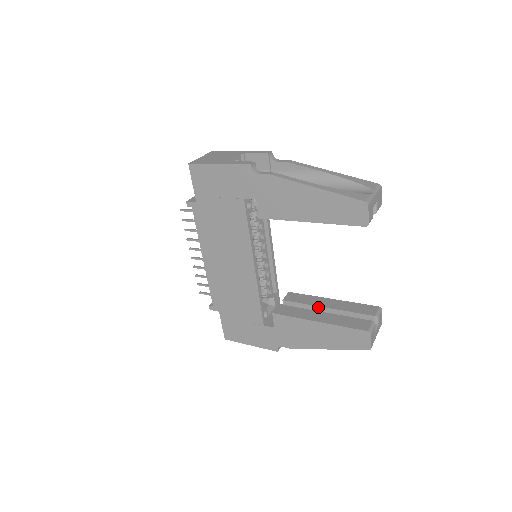
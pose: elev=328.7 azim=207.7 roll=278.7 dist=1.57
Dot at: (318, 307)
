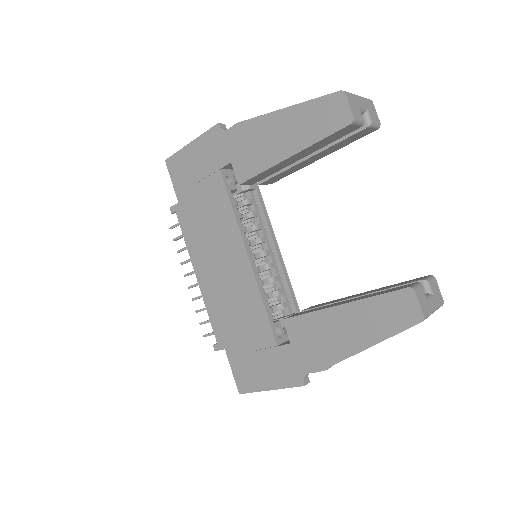
Dot at: occluded
